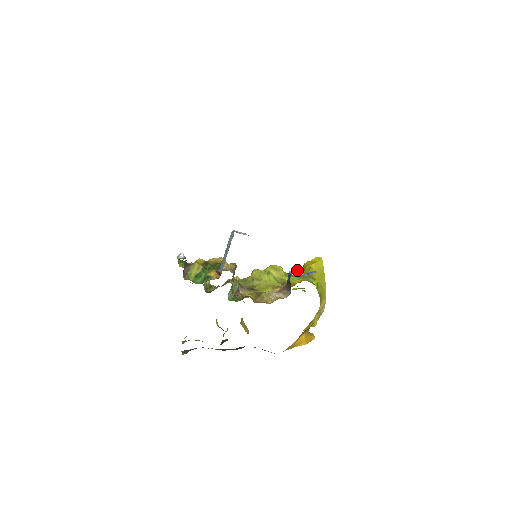
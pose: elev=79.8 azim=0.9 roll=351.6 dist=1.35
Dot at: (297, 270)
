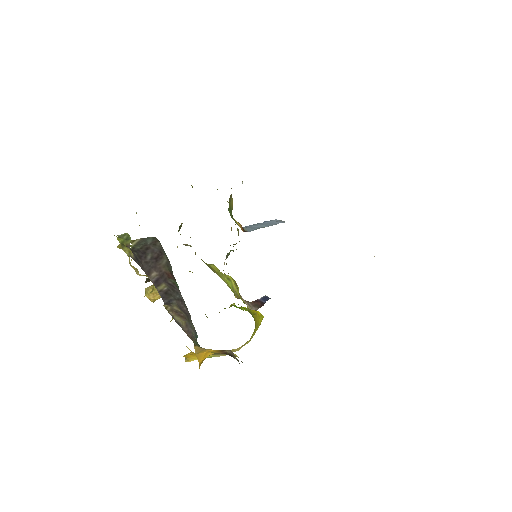
Dot at: occluded
